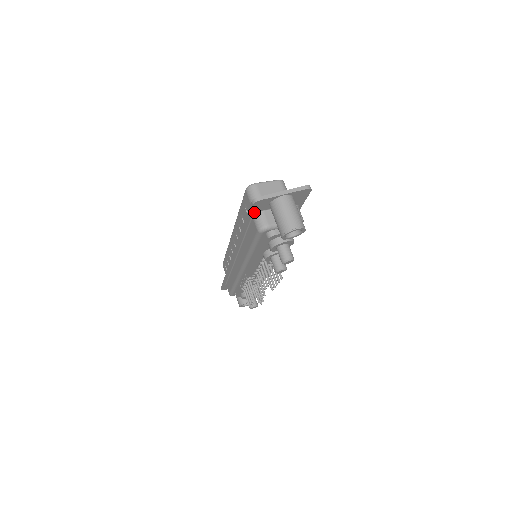
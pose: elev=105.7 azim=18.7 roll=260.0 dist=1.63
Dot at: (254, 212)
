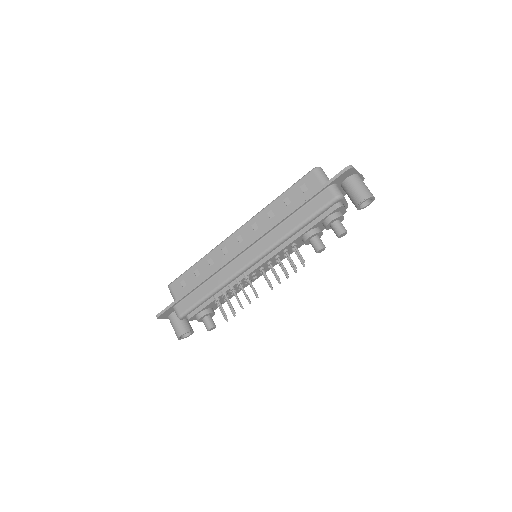
Dot at: (334, 182)
